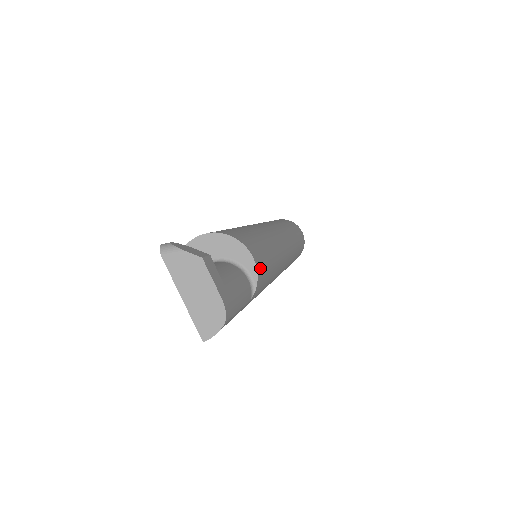
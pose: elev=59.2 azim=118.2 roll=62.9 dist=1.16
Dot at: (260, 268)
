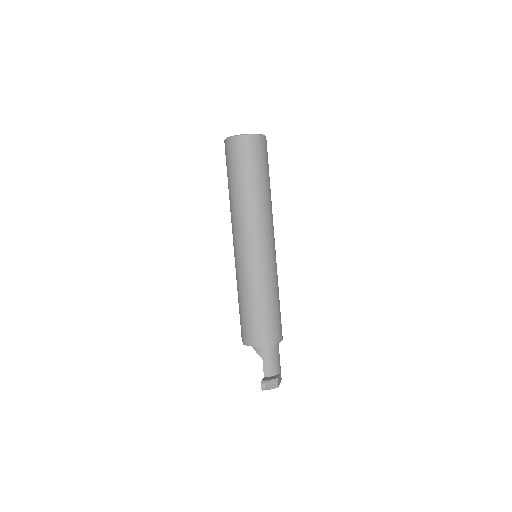
Dot at: occluded
